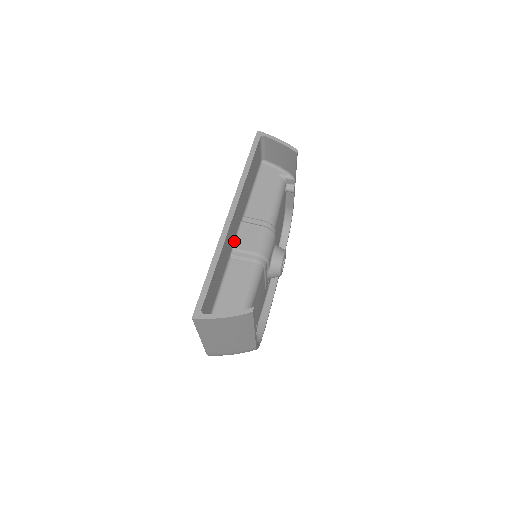
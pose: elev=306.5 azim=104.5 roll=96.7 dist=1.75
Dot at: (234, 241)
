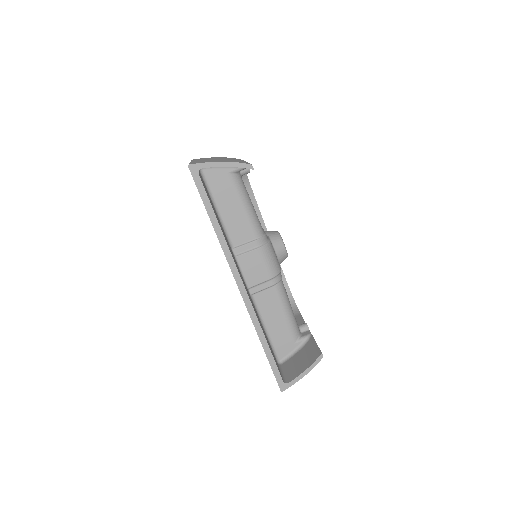
Dot at: (244, 282)
